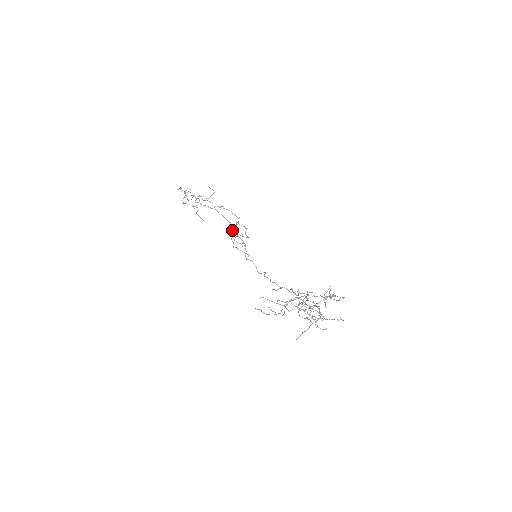
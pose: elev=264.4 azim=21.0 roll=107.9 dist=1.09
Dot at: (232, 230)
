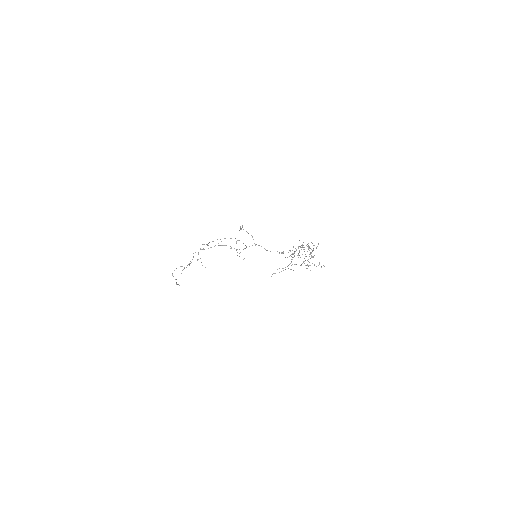
Dot at: occluded
